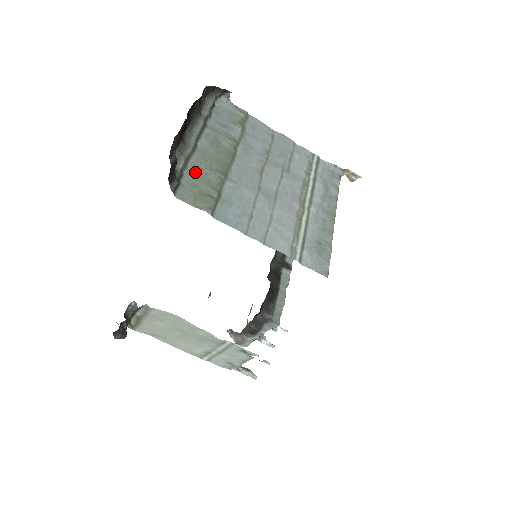
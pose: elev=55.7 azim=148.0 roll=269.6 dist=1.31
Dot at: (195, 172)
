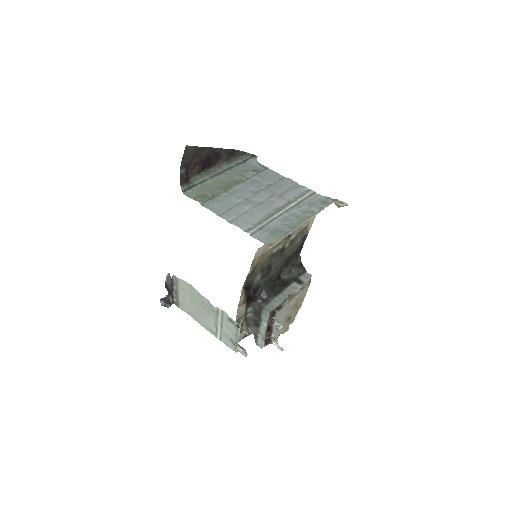
Dot at: (205, 187)
